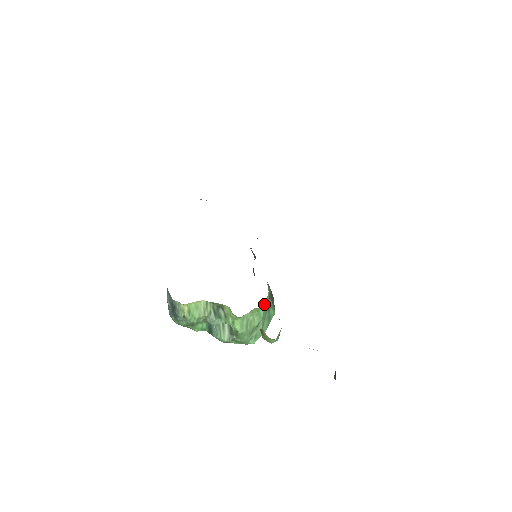
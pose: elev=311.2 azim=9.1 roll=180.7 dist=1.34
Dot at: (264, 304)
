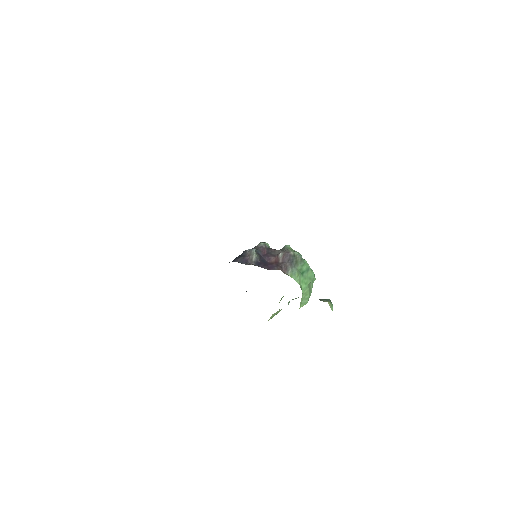
Dot at: (300, 287)
